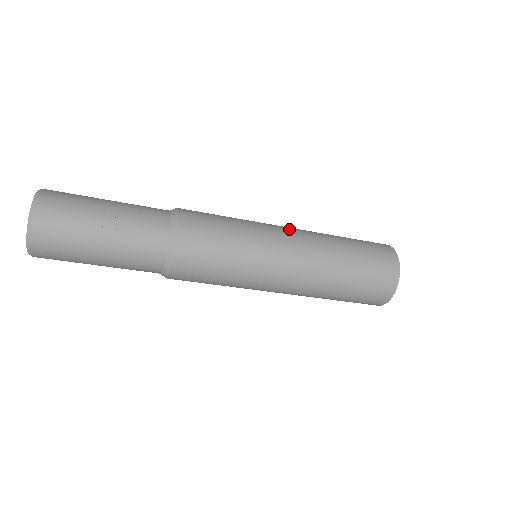
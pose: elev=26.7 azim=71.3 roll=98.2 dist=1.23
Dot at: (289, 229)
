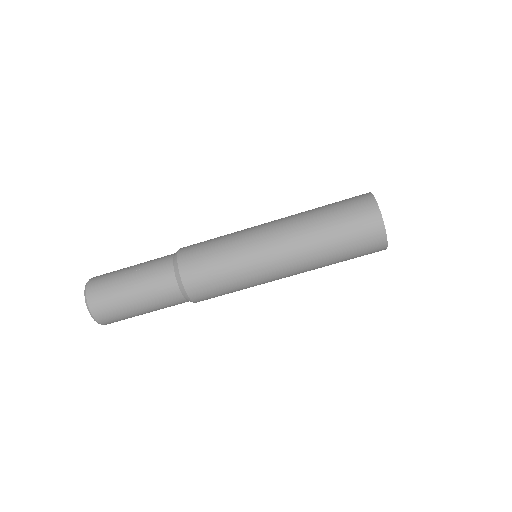
Dot at: occluded
